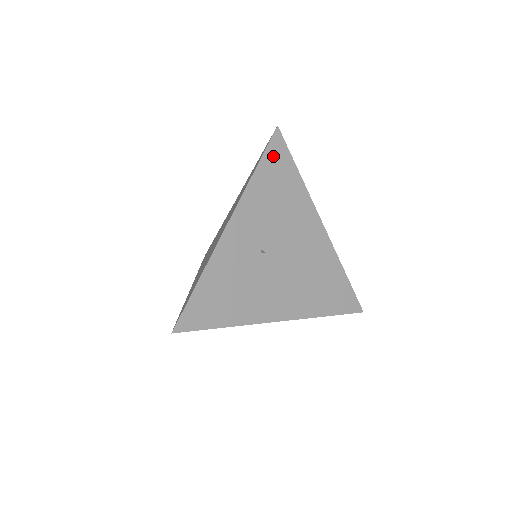
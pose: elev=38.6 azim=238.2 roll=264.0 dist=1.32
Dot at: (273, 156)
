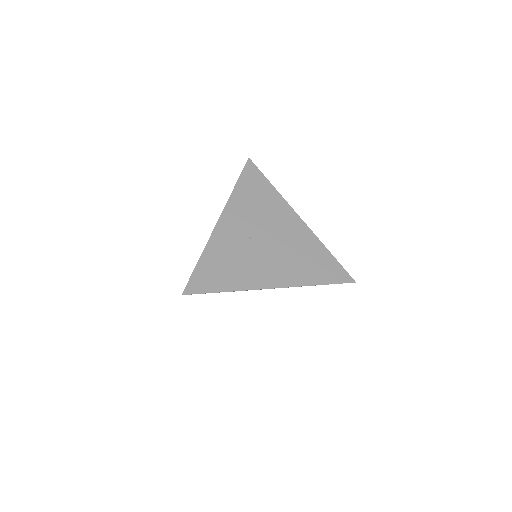
Dot at: (248, 176)
